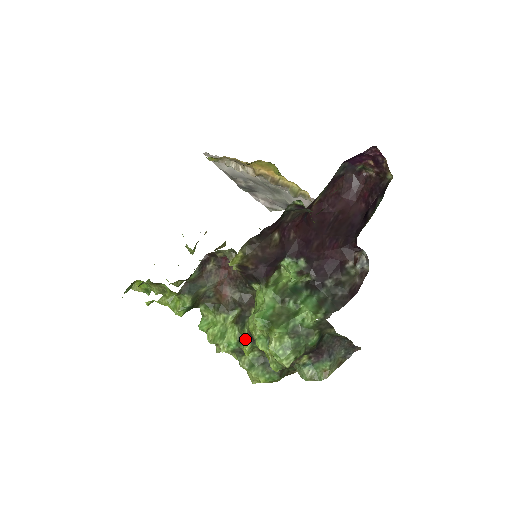
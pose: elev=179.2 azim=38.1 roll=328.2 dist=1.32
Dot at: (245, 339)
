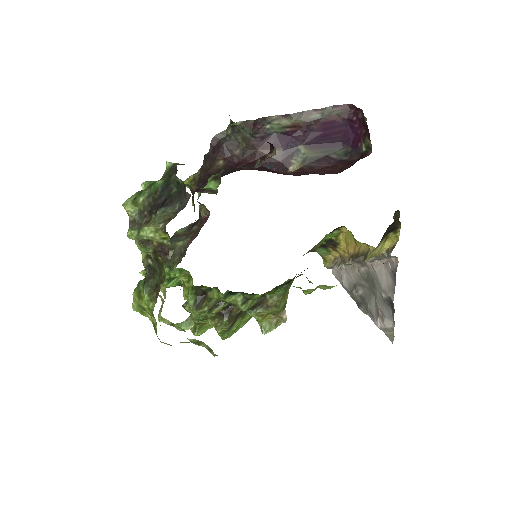
Dot at: occluded
